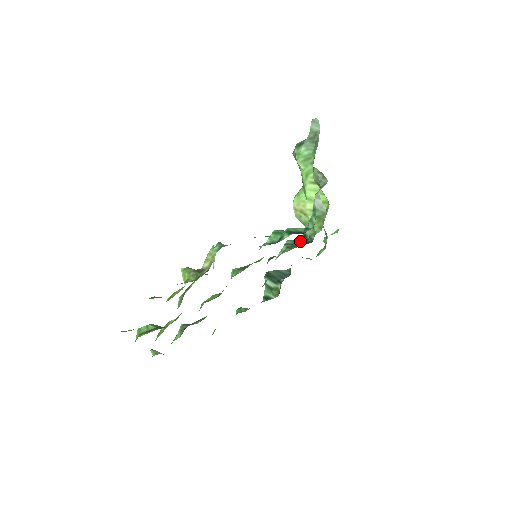
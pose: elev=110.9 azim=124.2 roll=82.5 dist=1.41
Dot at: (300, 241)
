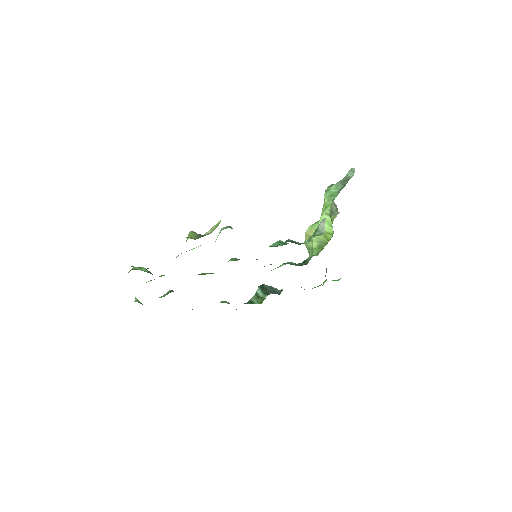
Dot at: (299, 264)
